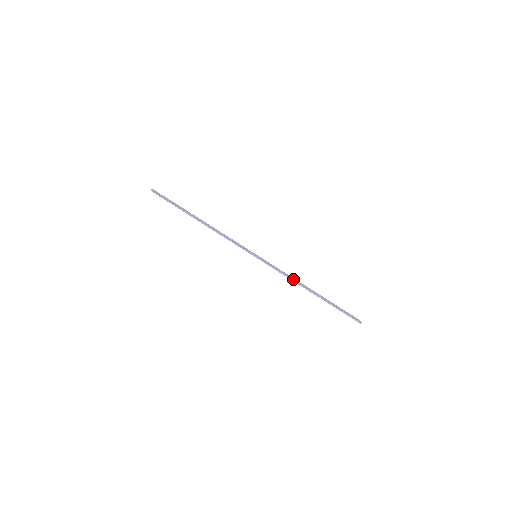
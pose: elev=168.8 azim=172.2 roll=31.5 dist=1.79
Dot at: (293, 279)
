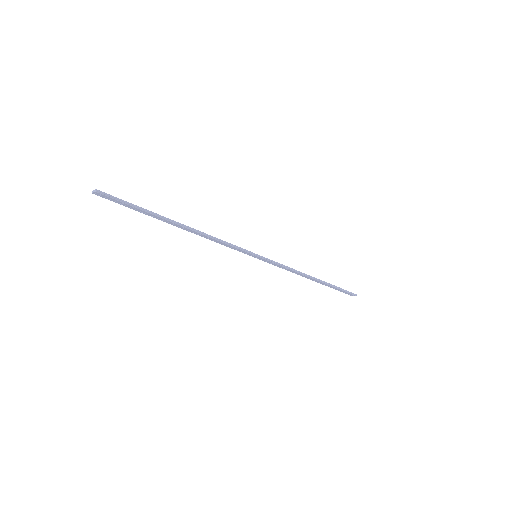
Dot at: (298, 271)
